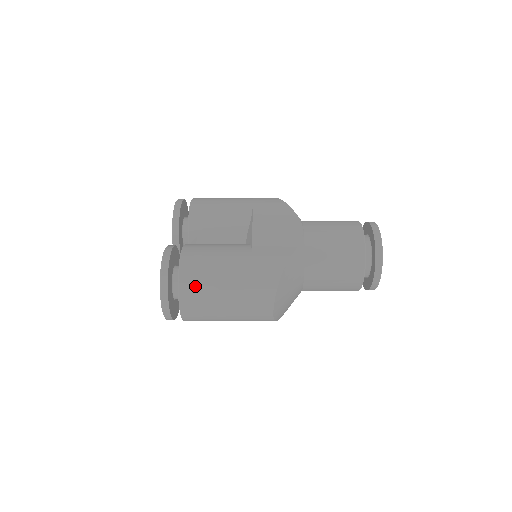
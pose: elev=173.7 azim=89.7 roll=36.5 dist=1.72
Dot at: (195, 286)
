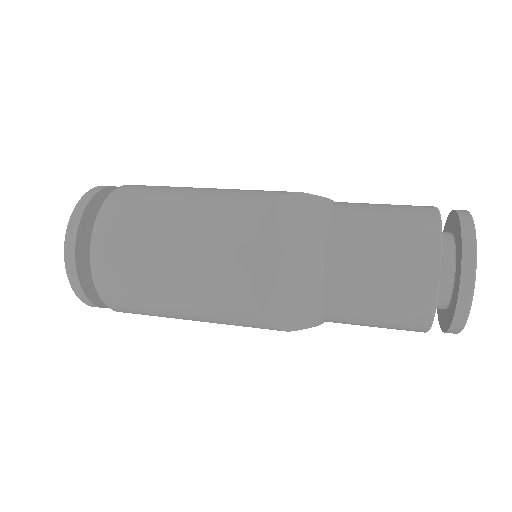
Dot at: (129, 204)
